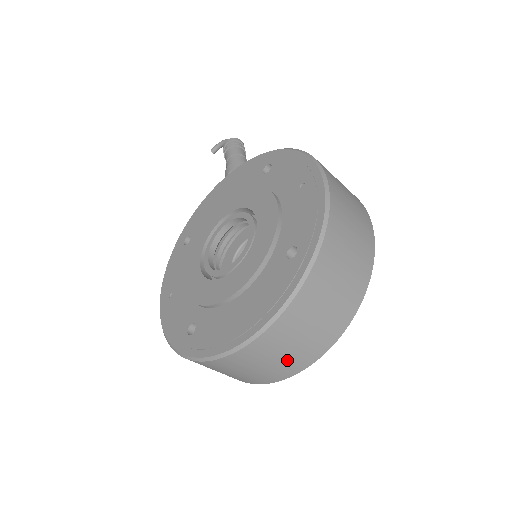
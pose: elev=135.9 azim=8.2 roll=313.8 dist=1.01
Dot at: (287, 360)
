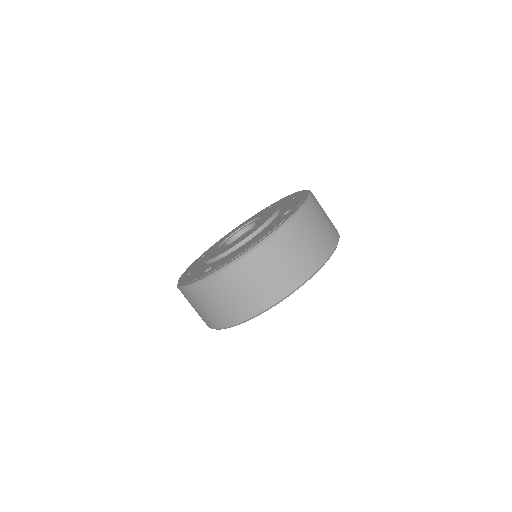
Dot at: (278, 278)
